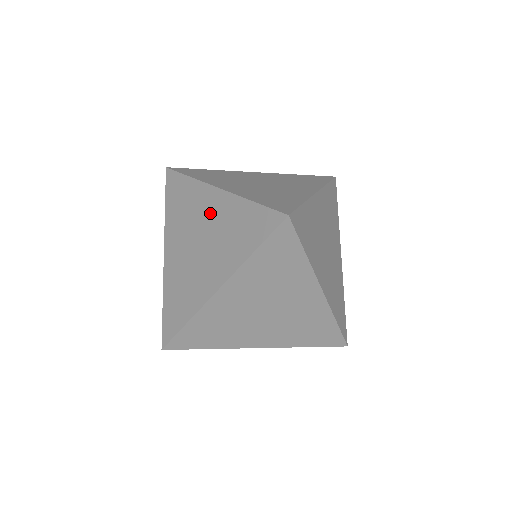
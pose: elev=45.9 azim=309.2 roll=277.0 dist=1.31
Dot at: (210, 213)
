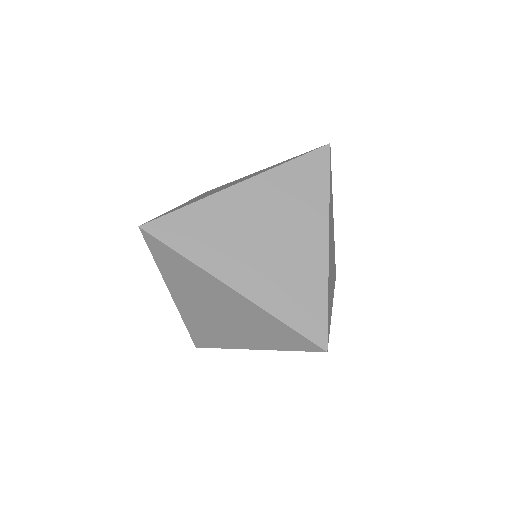
Dot at: occluded
